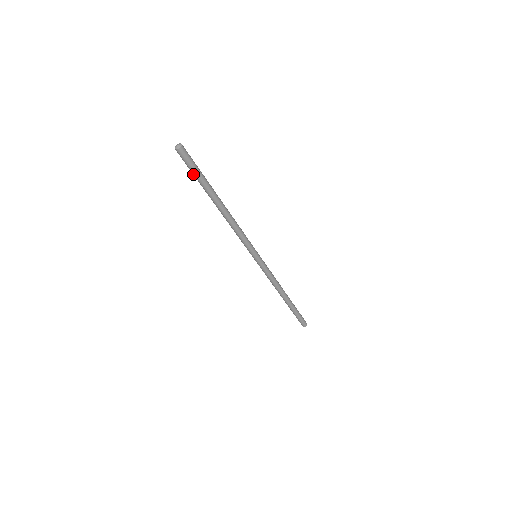
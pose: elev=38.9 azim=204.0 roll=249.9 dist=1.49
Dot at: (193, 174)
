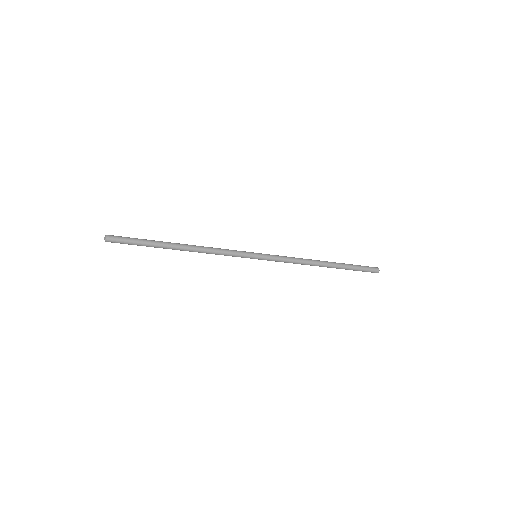
Dot at: occluded
